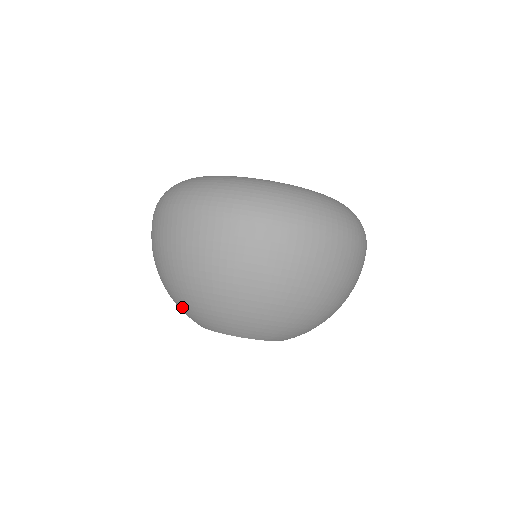
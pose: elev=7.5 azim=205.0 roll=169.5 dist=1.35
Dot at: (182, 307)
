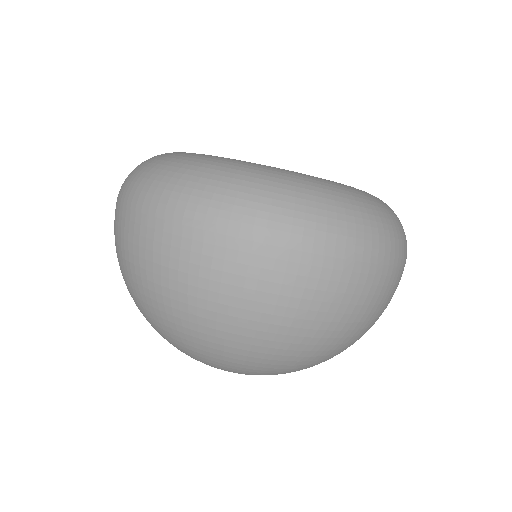
Dot at: occluded
